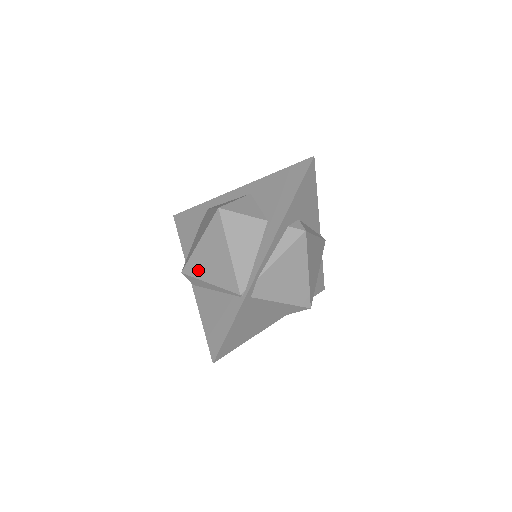
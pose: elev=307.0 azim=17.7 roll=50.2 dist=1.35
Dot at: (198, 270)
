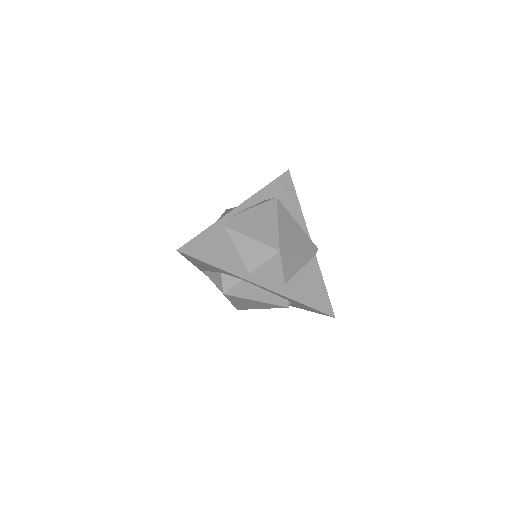
Dot at: occluded
